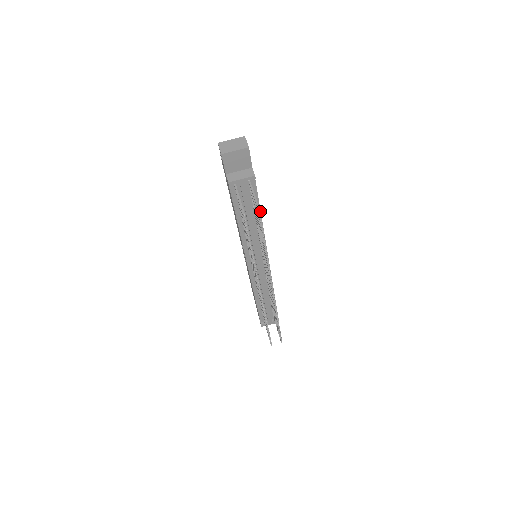
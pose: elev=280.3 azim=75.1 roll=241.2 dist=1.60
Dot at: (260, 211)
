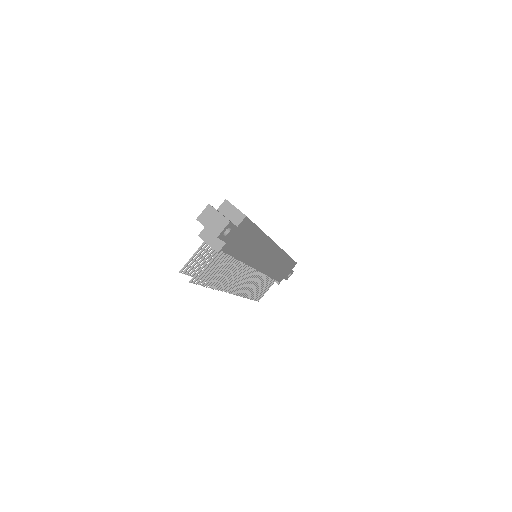
Dot at: (237, 258)
